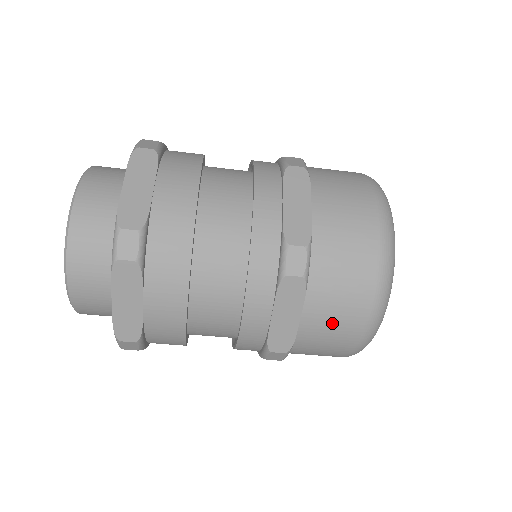
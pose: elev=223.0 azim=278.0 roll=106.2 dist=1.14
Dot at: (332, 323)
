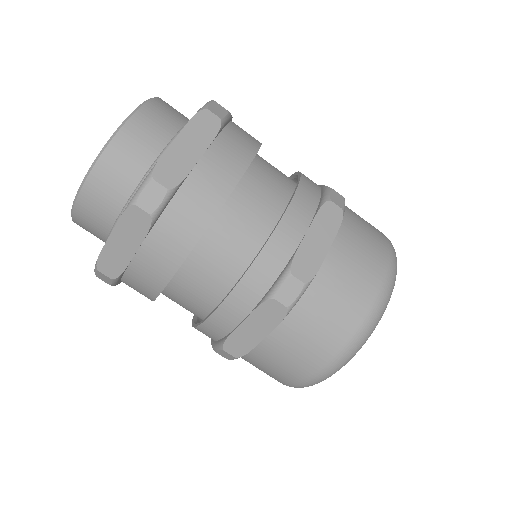
Dot at: (289, 356)
